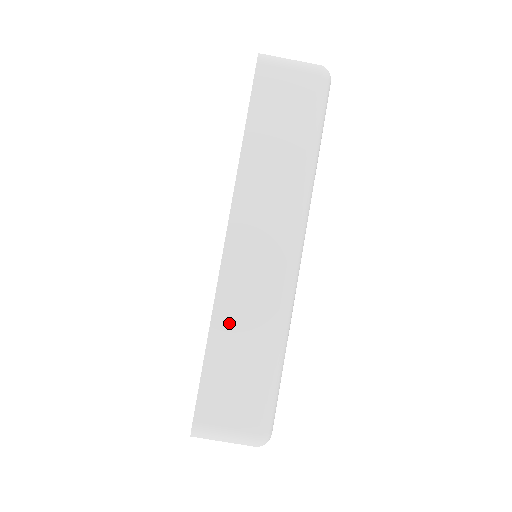
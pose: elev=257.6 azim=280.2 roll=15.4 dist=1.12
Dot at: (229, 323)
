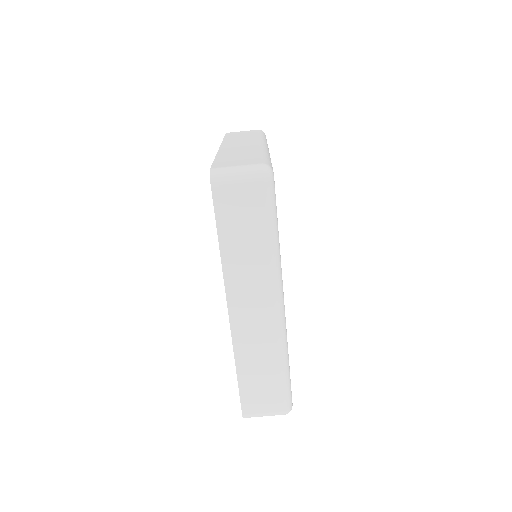
Dot at: (247, 360)
